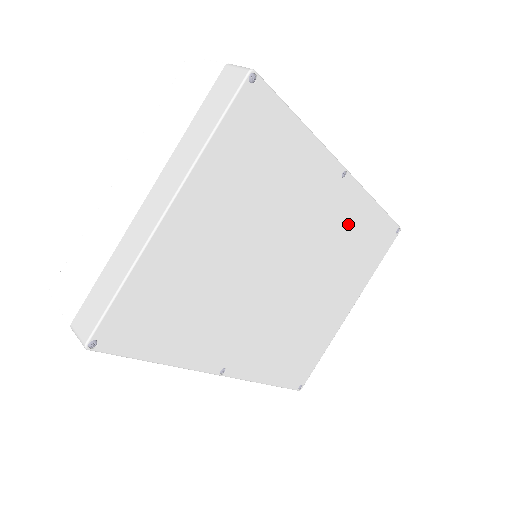
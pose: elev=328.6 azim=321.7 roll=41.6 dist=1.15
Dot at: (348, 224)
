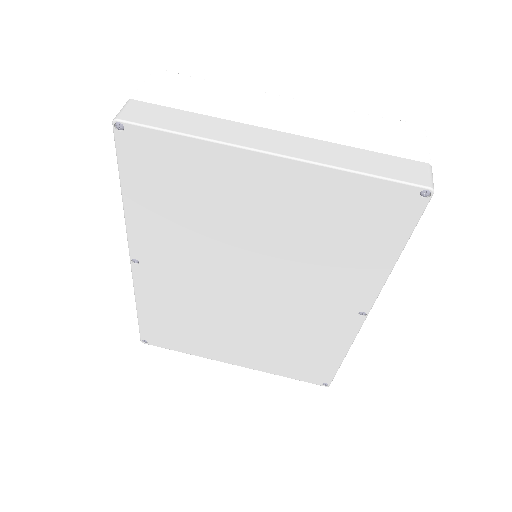
Dot at: (316, 334)
